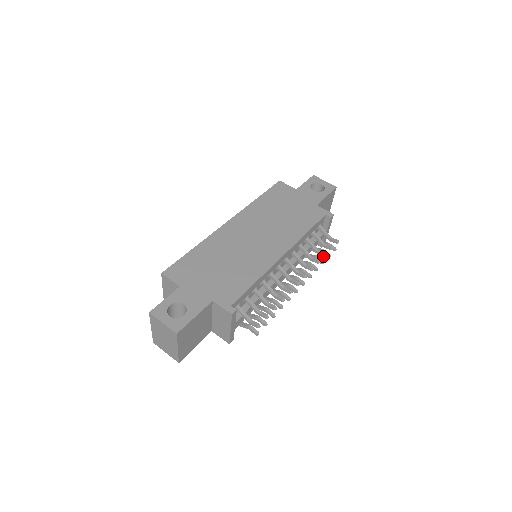
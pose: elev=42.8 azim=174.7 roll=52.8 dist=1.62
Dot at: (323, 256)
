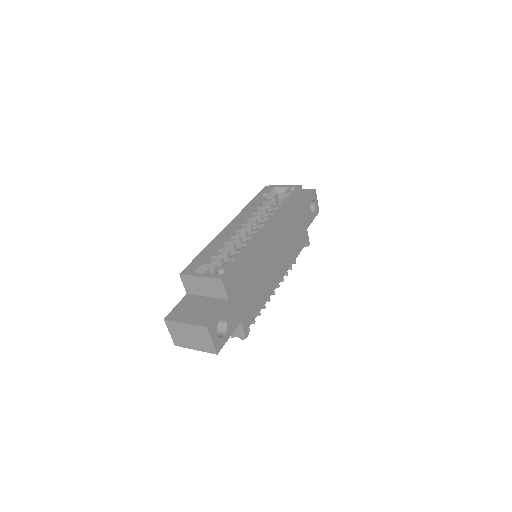
Dot at: (285, 274)
